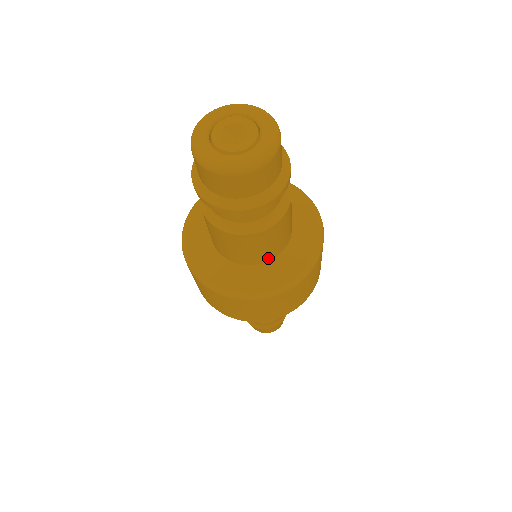
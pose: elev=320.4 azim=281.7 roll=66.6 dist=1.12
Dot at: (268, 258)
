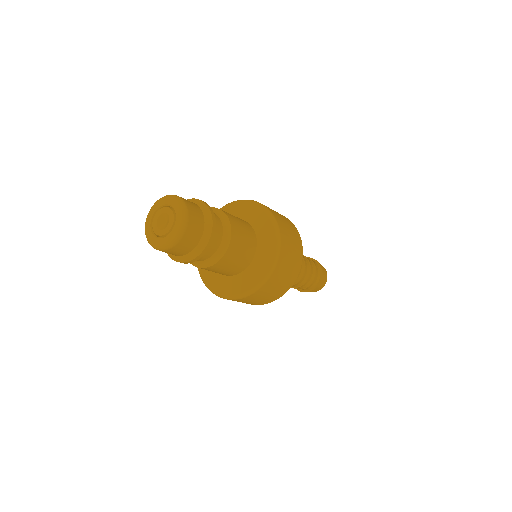
Dot at: (241, 270)
